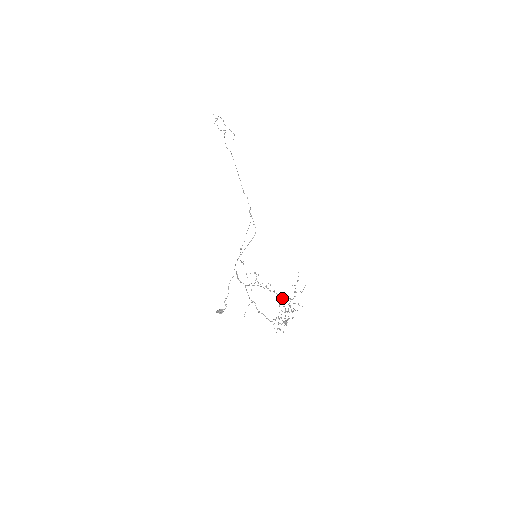
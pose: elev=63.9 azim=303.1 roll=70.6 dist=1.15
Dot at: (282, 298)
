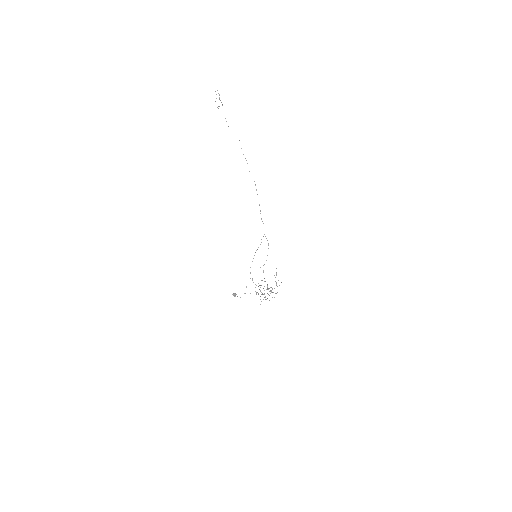
Dot at: occluded
